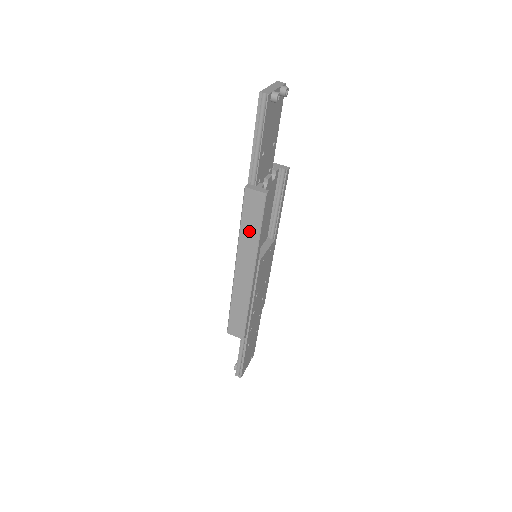
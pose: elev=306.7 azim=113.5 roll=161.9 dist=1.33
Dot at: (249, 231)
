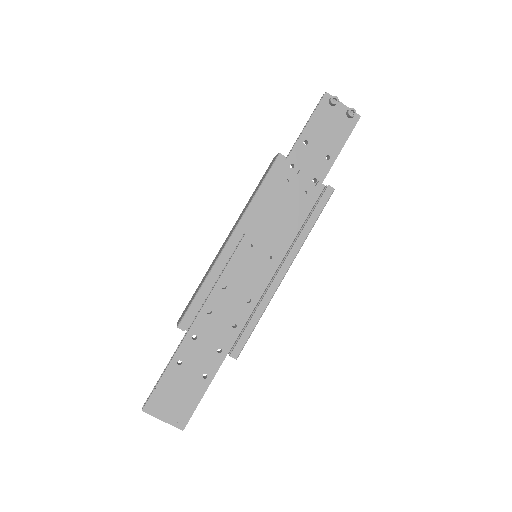
Dot at: occluded
